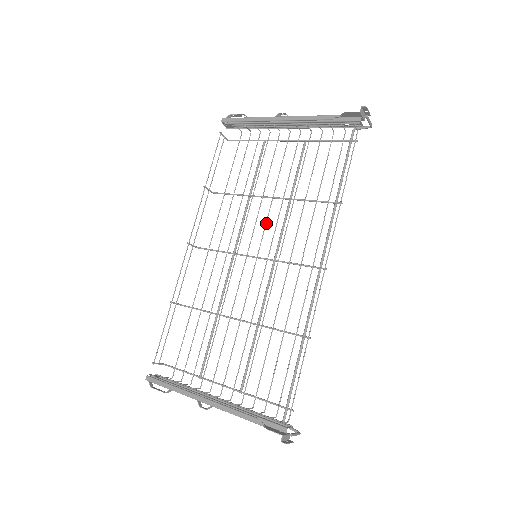
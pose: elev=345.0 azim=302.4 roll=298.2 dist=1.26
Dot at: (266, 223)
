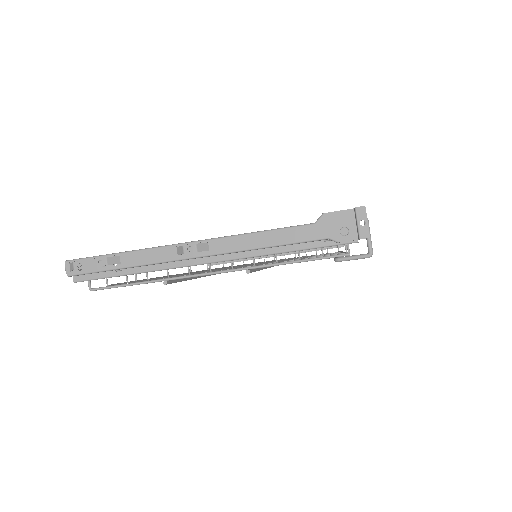
Dot at: occluded
